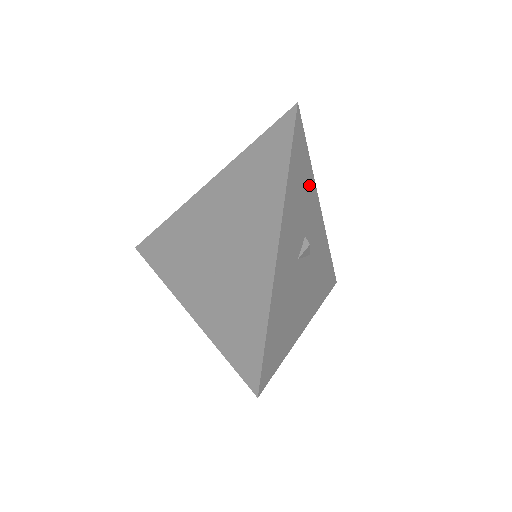
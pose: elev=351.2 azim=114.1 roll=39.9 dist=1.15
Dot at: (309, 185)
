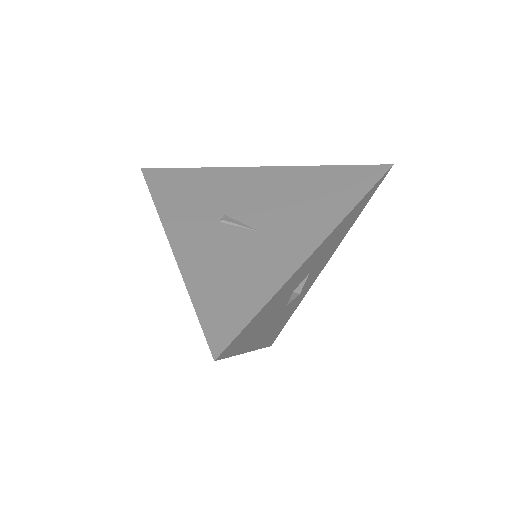
Dot at: (281, 293)
